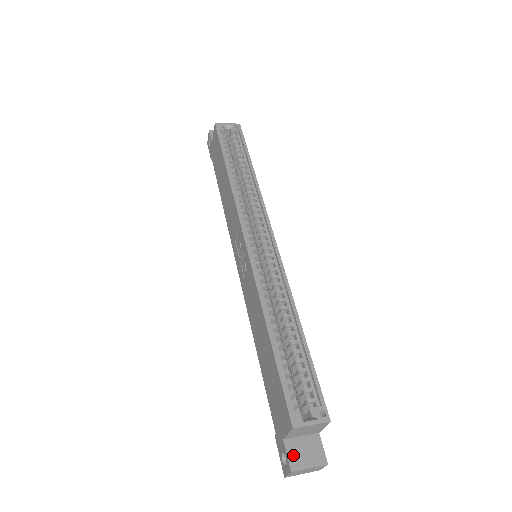
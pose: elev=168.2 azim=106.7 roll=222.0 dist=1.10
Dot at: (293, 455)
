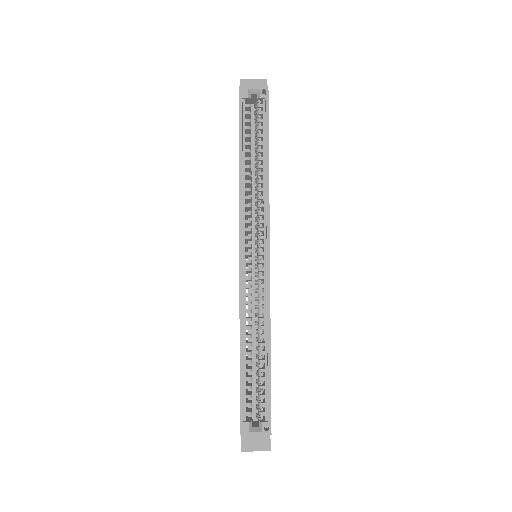
Dot at: (245, 440)
